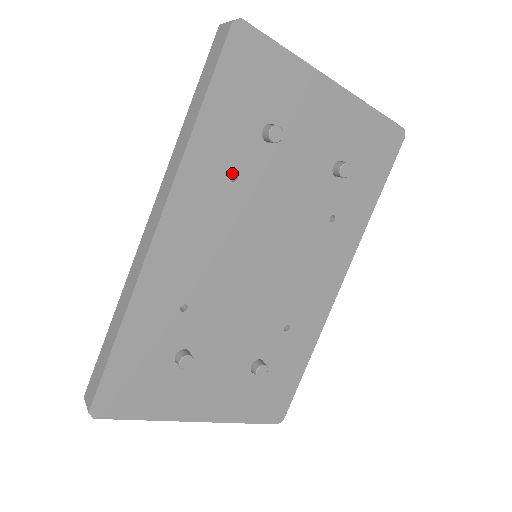
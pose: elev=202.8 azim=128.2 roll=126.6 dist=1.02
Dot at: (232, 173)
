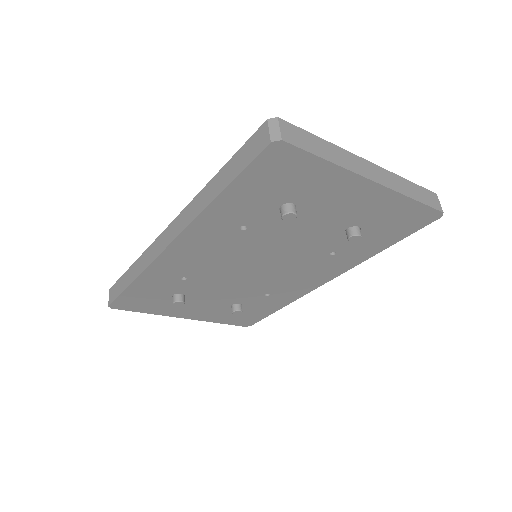
Dot at: occluded
